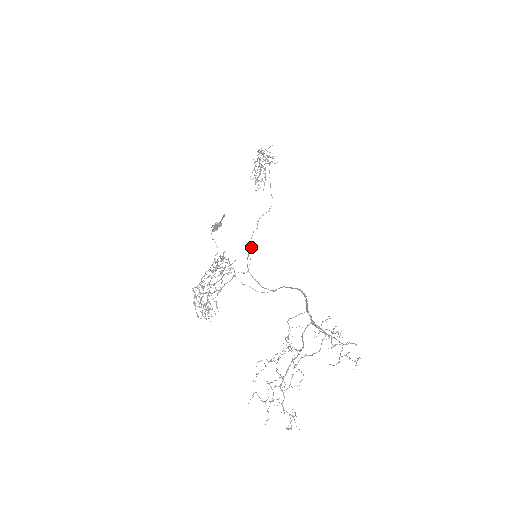
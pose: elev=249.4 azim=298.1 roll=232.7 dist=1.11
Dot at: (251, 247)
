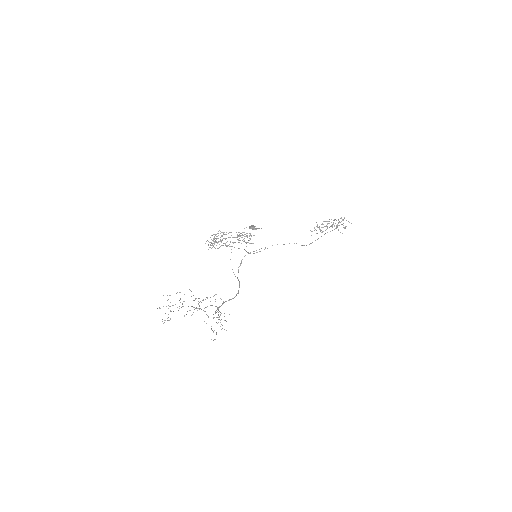
Dot at: occluded
